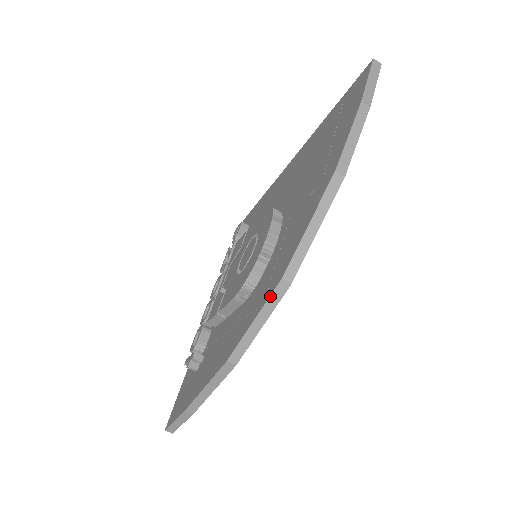
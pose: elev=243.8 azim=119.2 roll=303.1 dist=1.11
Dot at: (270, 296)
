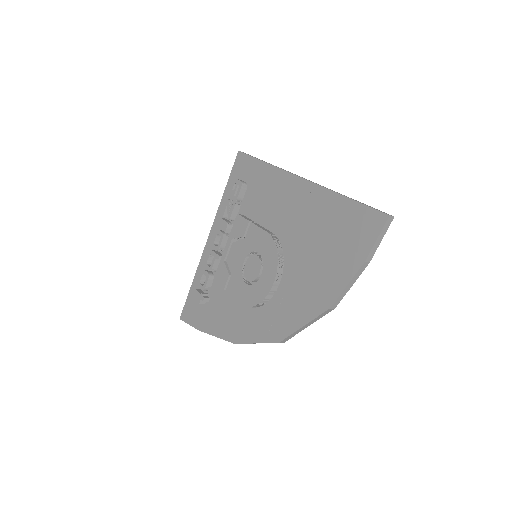
Dot at: occluded
